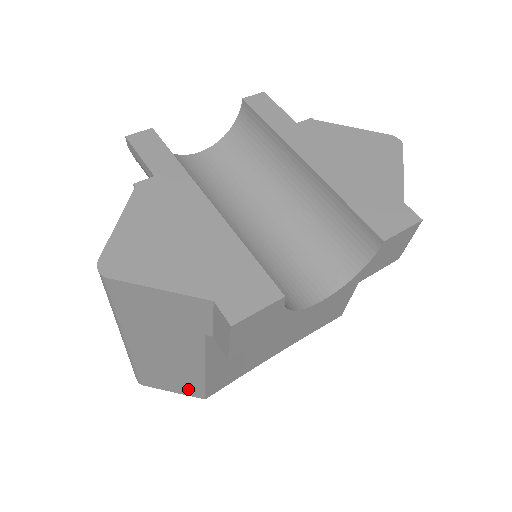
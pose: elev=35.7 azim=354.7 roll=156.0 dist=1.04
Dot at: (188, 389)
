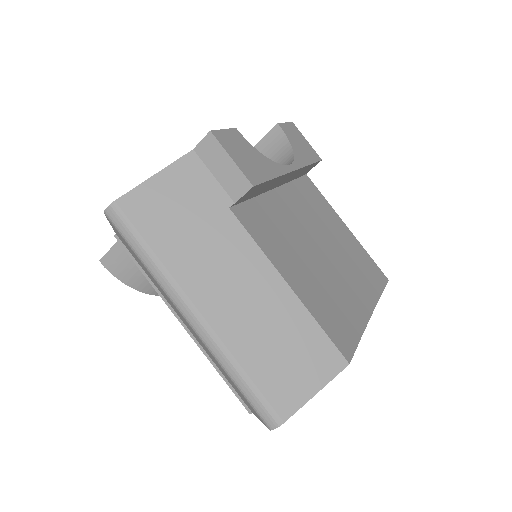
Dot at: (317, 358)
